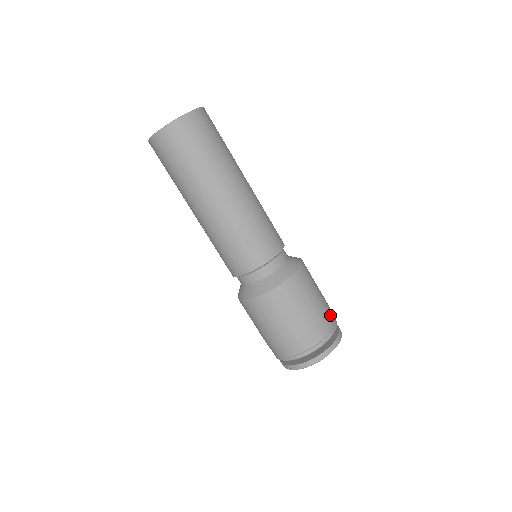
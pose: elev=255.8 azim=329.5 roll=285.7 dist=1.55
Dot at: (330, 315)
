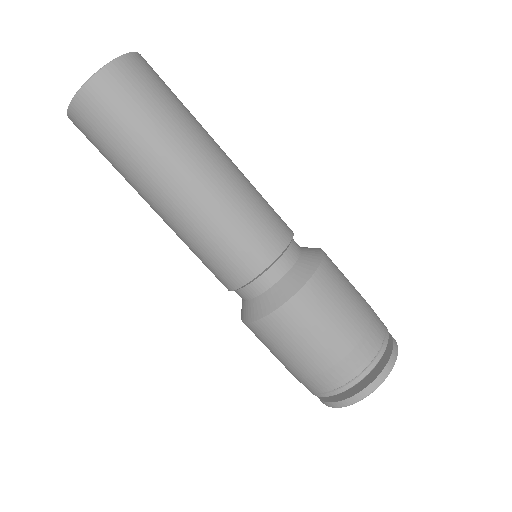
Dot at: occluded
